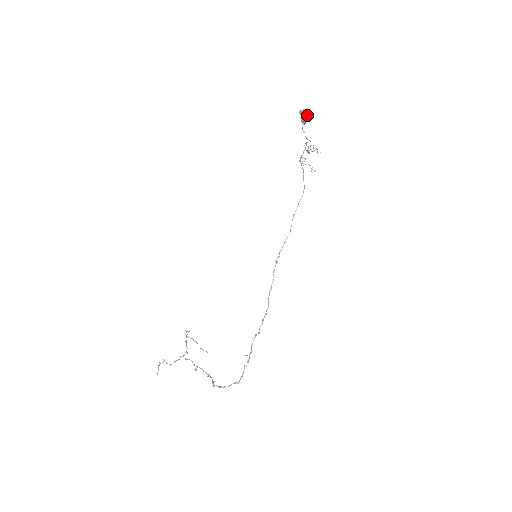
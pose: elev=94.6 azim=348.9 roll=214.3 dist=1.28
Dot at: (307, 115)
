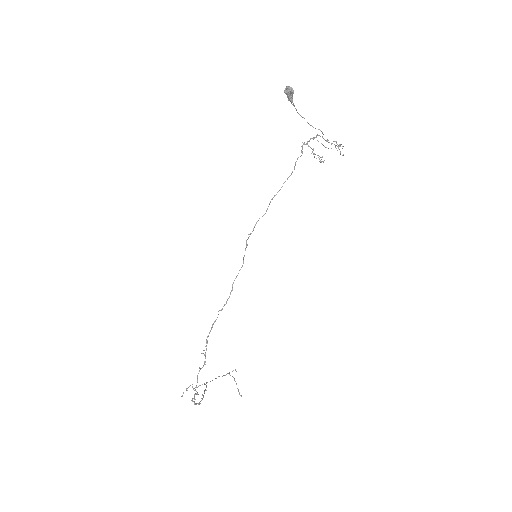
Dot at: (287, 90)
